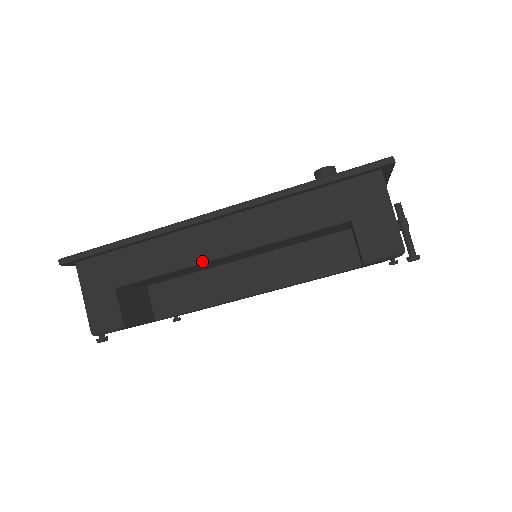
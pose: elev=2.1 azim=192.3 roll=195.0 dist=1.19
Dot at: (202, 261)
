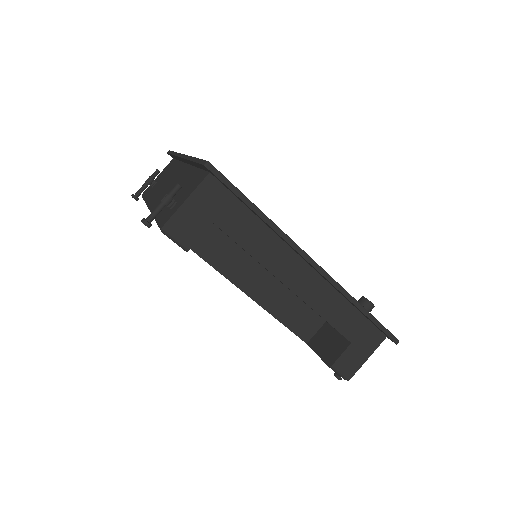
Dot at: (275, 275)
